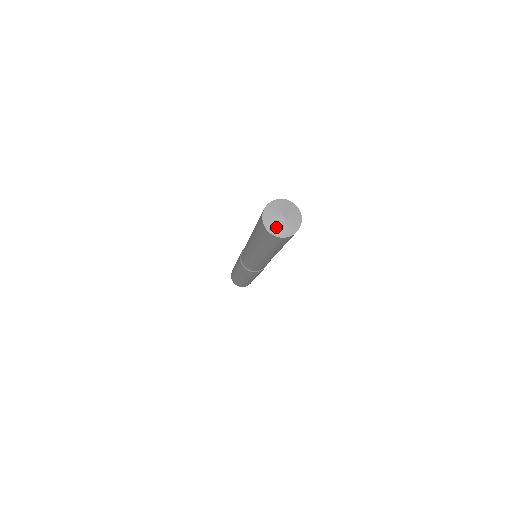
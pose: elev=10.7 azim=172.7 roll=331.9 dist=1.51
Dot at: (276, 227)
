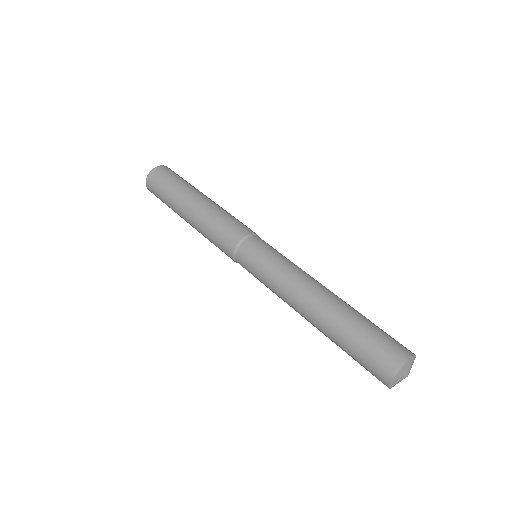
Dot at: occluded
